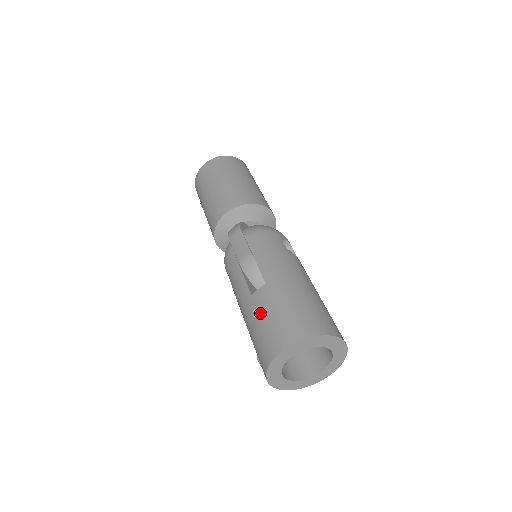
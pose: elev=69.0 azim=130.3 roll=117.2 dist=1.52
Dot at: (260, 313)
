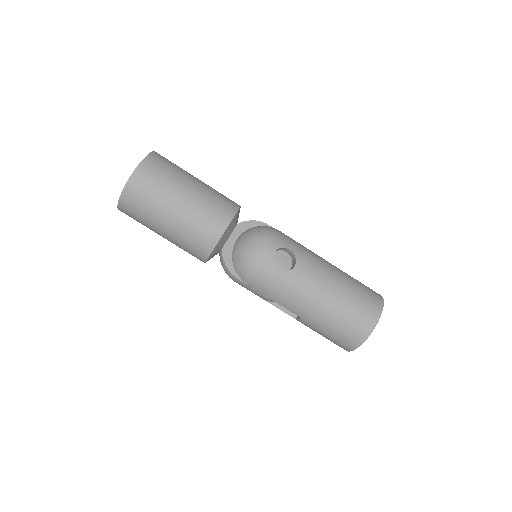
Dot at: occluded
